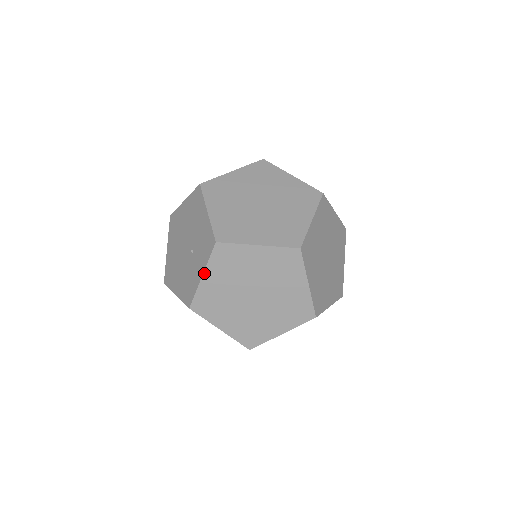
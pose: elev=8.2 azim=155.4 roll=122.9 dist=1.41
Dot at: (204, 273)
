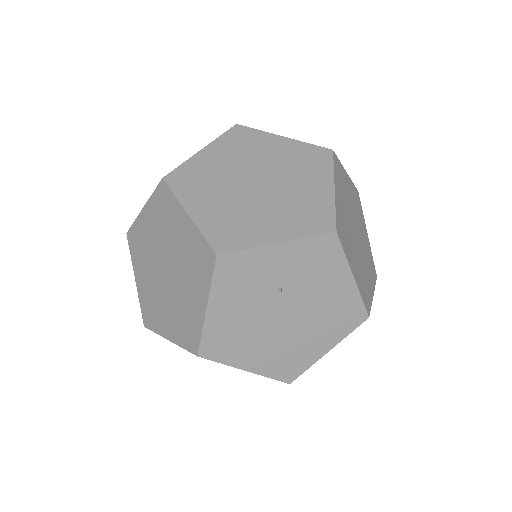
Dot at: (135, 275)
